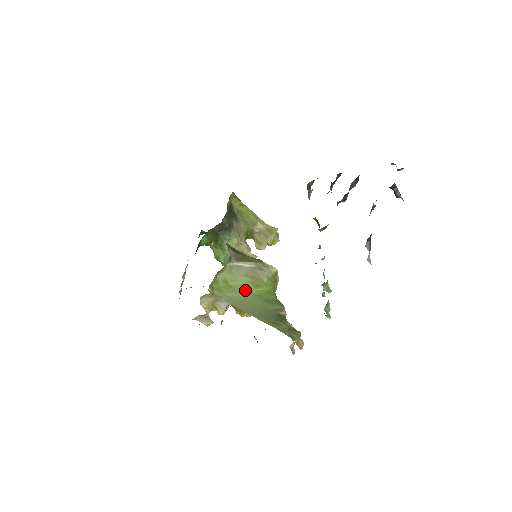
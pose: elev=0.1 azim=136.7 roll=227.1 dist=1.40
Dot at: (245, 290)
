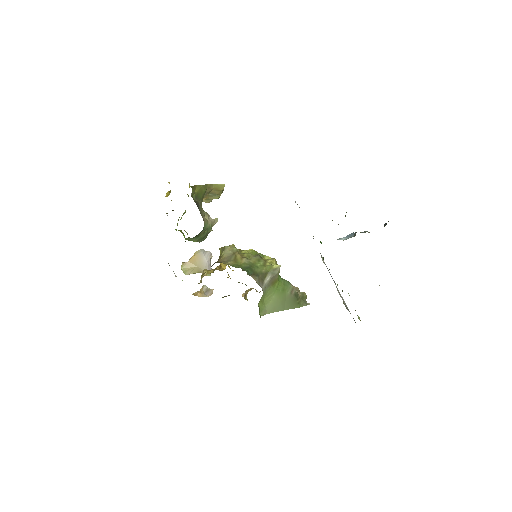
Dot at: (271, 295)
